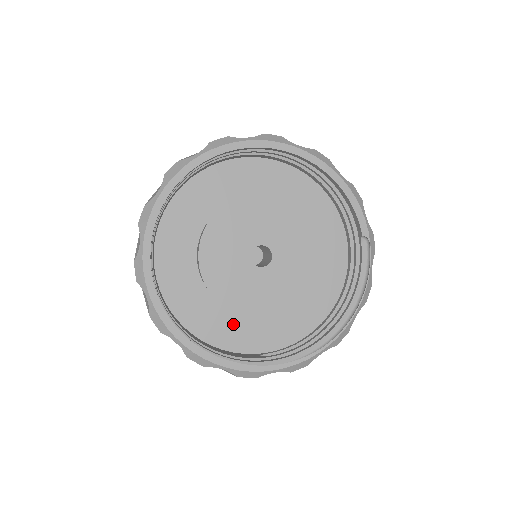
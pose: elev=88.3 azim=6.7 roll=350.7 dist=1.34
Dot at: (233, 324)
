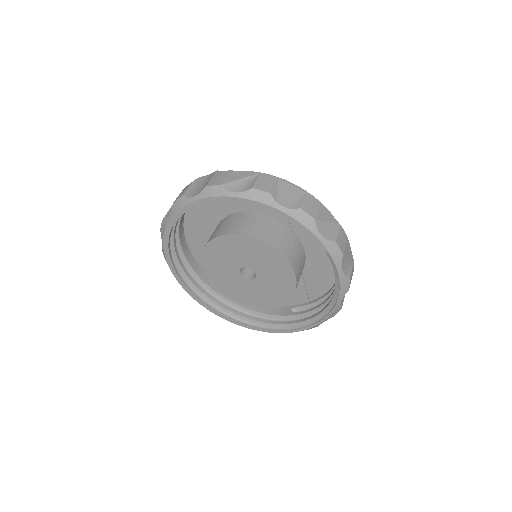
Dot at: occluded
